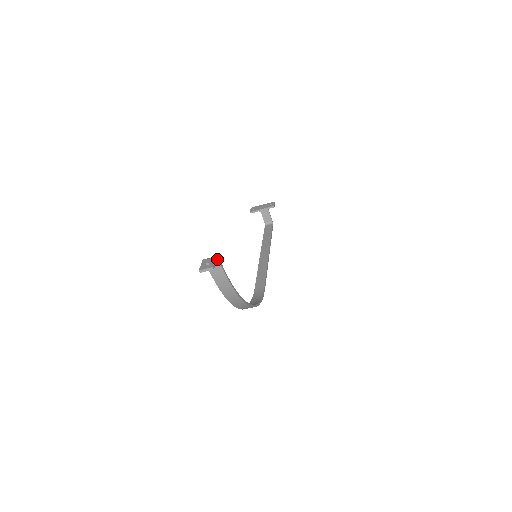
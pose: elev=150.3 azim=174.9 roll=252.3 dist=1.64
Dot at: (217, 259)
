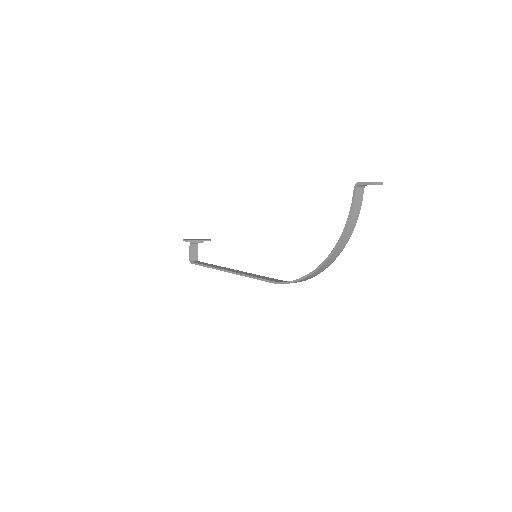
Dot at: (364, 187)
